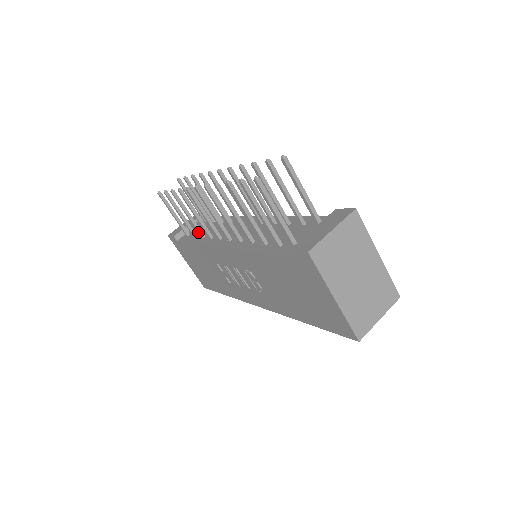
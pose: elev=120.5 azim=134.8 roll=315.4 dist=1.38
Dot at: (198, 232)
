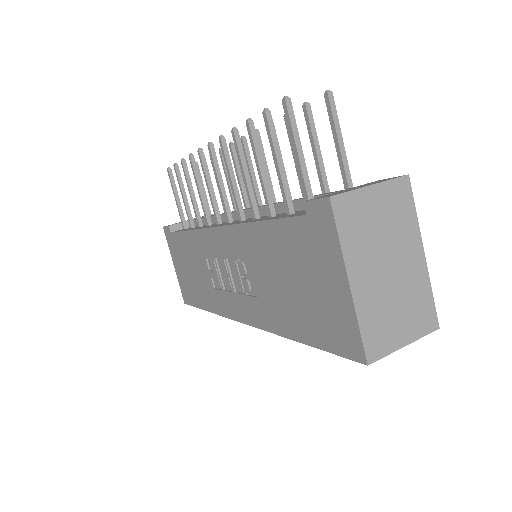
Dot at: (197, 219)
